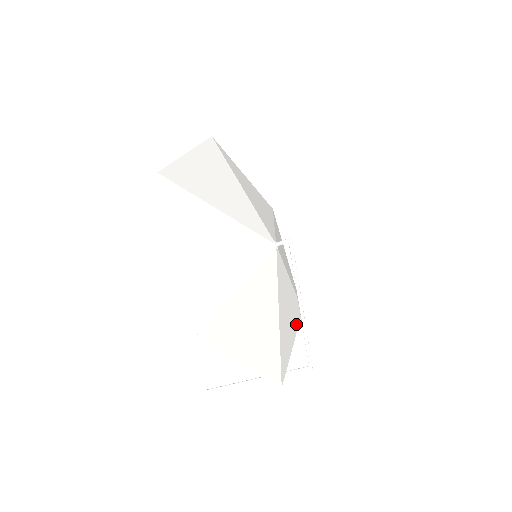
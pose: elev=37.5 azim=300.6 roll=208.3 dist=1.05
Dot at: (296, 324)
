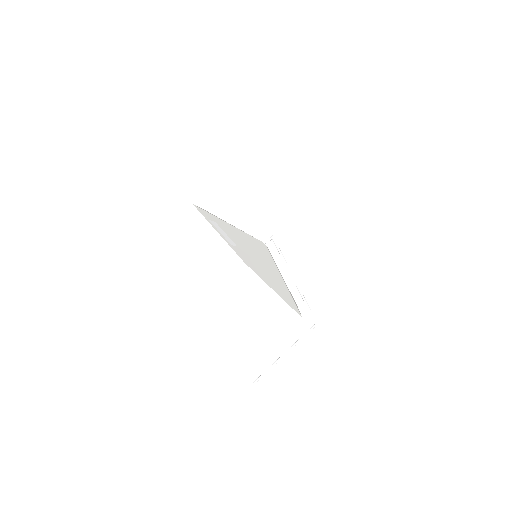
Dot at: occluded
